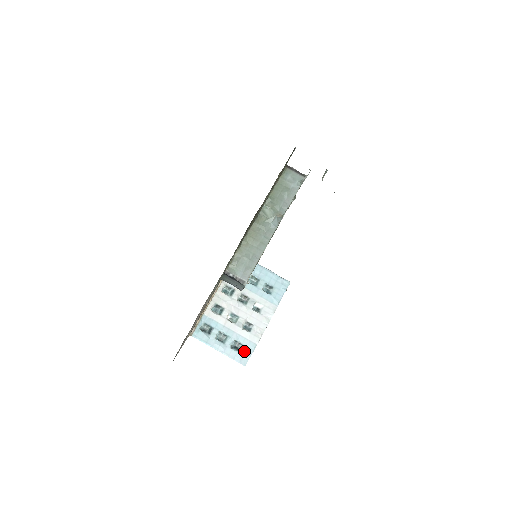
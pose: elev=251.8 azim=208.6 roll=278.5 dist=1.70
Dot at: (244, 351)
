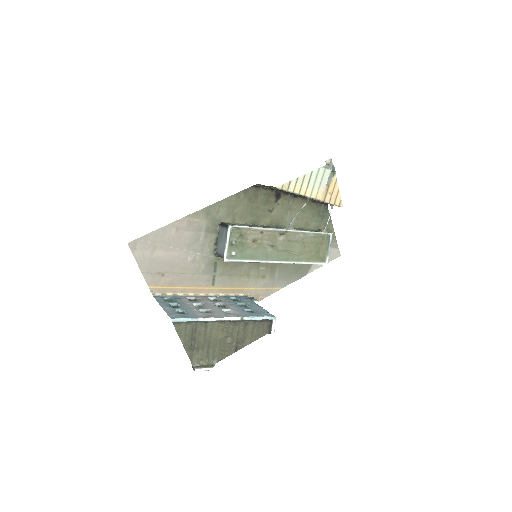
Dot at: (183, 315)
